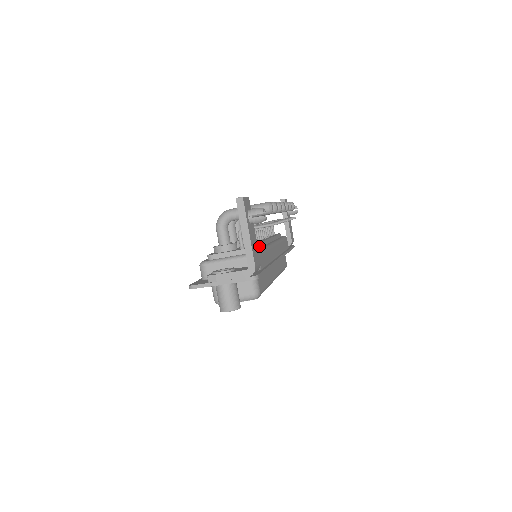
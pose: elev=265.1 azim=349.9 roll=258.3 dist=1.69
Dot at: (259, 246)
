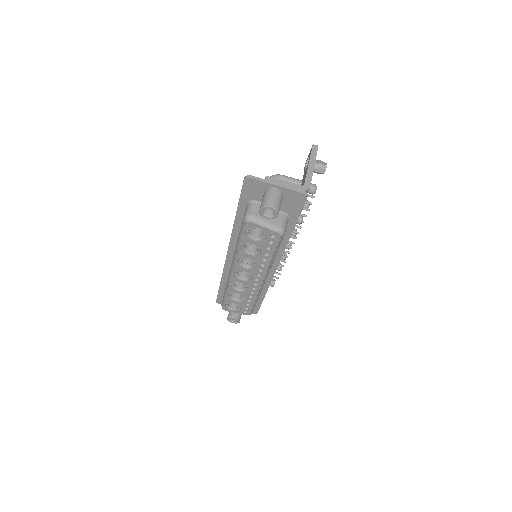
Dot at: occluded
